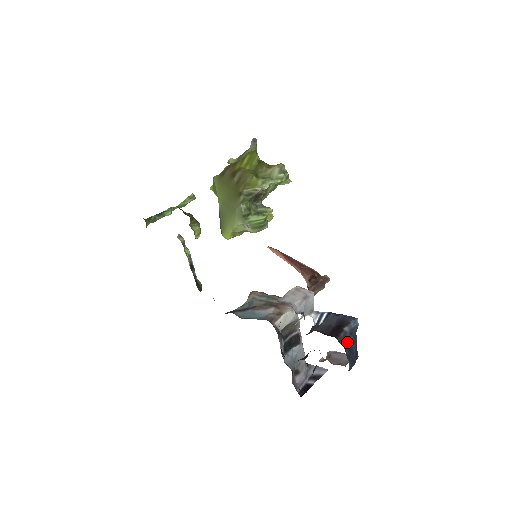
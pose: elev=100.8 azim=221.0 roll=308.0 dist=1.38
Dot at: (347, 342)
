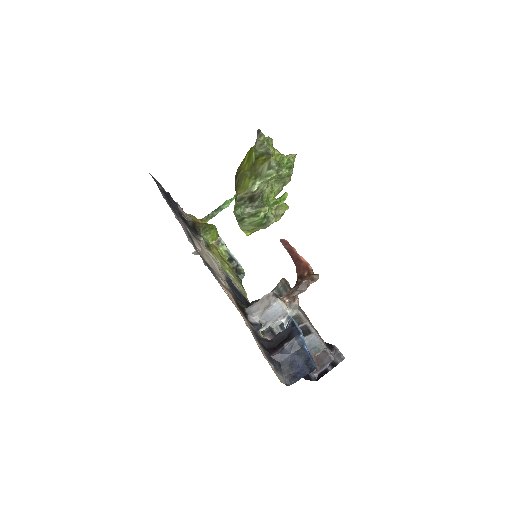
Dot at: (285, 357)
